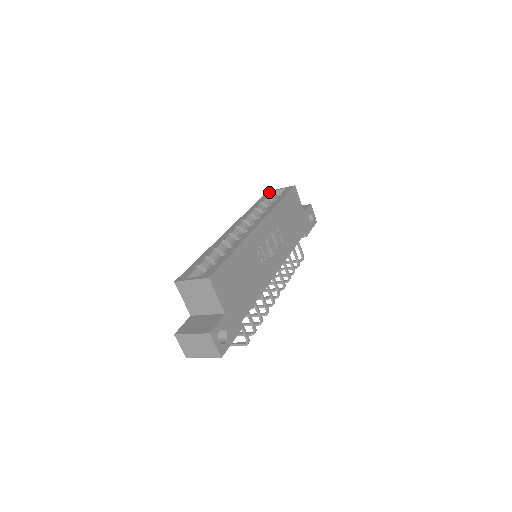
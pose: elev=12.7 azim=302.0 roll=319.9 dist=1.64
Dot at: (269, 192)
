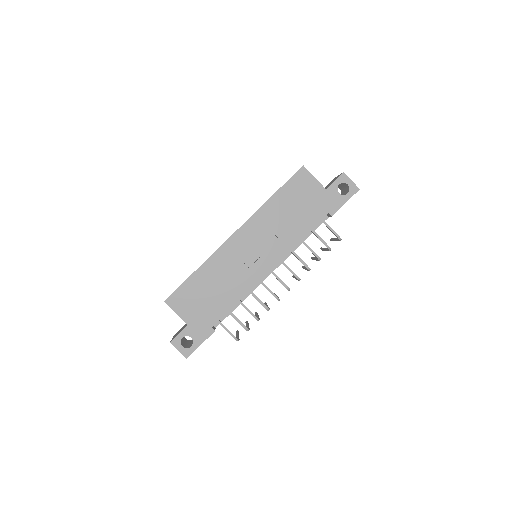
Dot at: occluded
